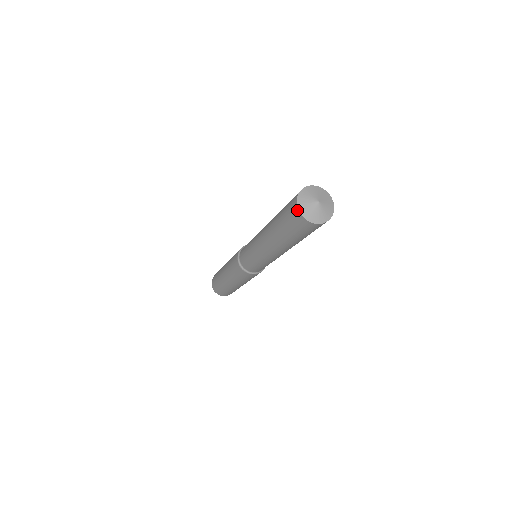
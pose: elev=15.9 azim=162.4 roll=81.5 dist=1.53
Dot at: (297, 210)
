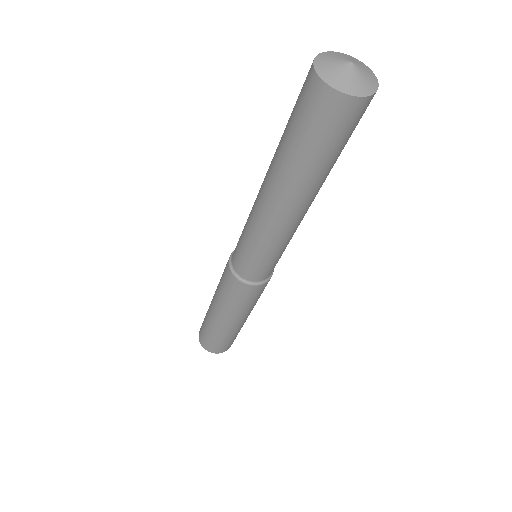
Dot at: (340, 96)
